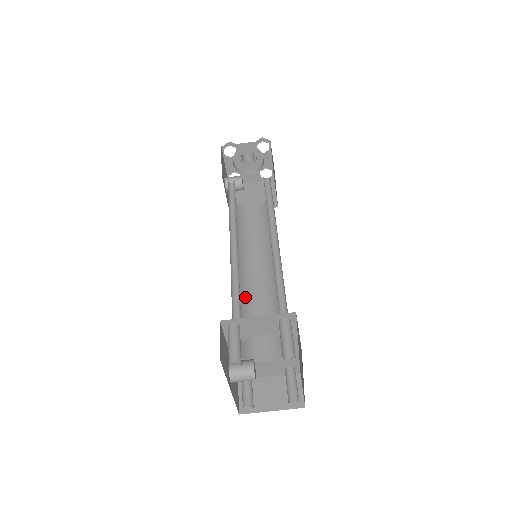
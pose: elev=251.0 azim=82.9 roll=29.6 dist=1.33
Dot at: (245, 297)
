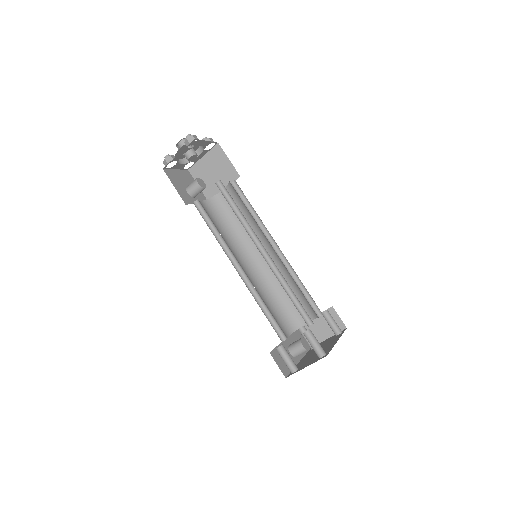
Dot at: (268, 284)
